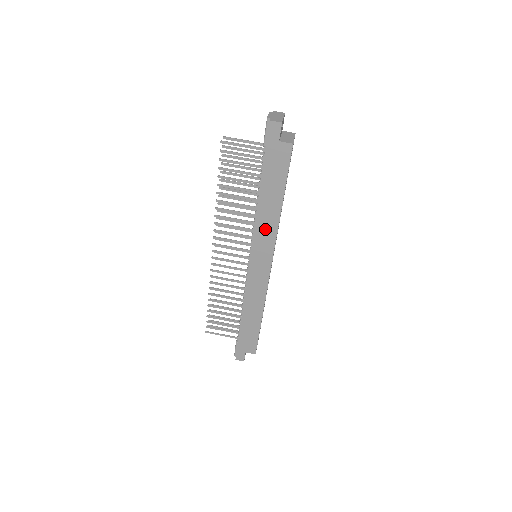
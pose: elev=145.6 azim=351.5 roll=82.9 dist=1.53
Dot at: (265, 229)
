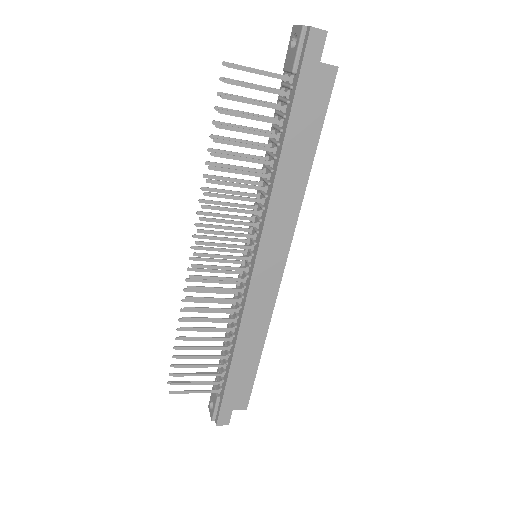
Dot at: (283, 207)
